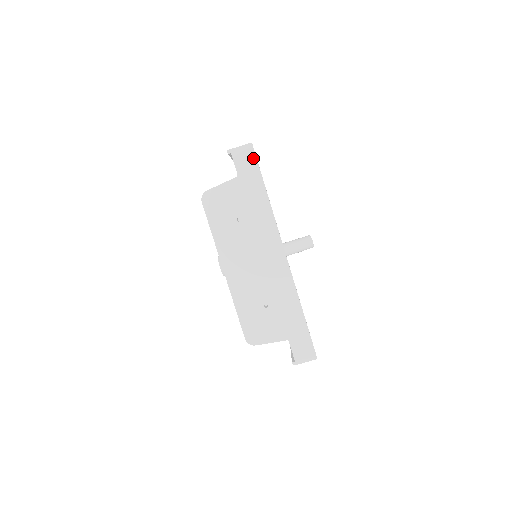
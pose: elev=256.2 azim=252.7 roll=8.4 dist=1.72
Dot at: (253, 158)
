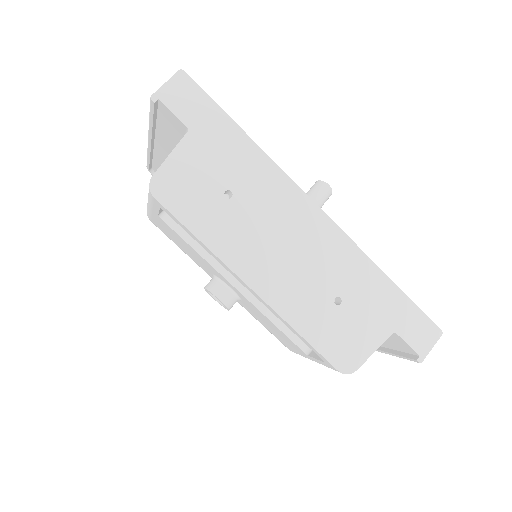
Dot at: (196, 91)
